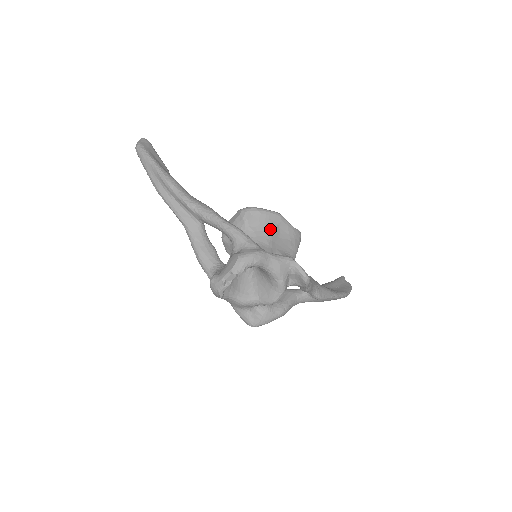
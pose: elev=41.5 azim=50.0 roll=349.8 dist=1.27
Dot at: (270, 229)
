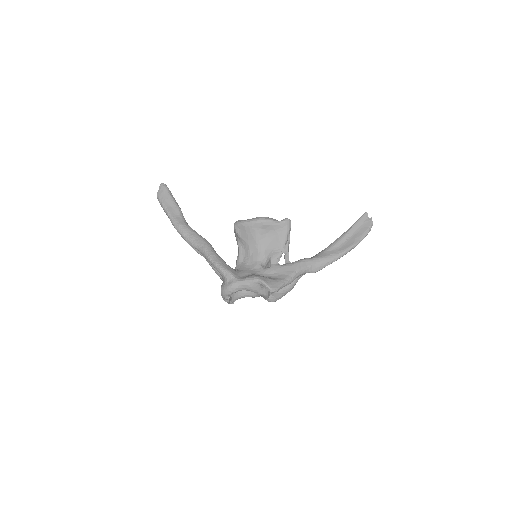
Dot at: (256, 236)
